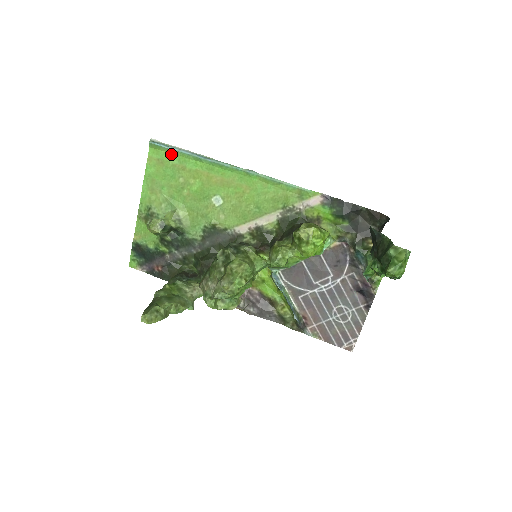
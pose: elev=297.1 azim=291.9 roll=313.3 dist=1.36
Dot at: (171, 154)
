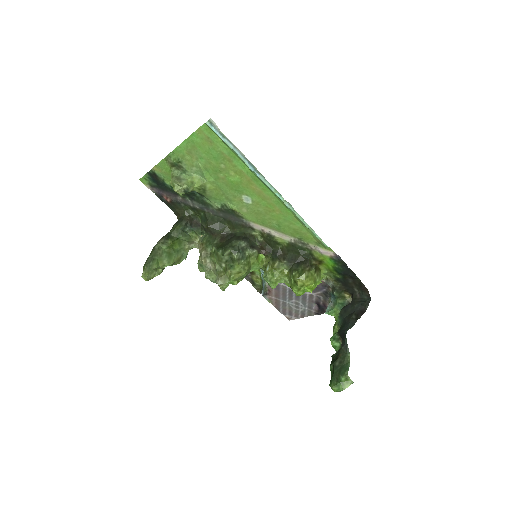
Dot at: (224, 144)
